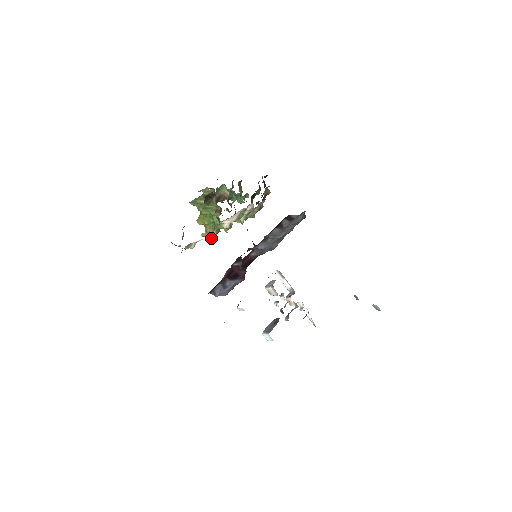
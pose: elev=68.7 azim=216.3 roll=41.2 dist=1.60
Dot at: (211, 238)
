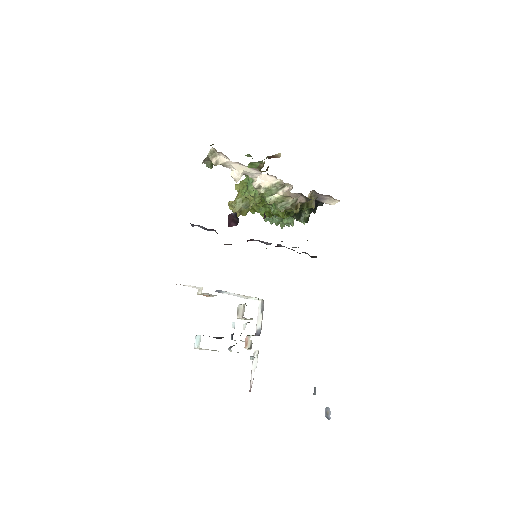
Dot at: (235, 176)
